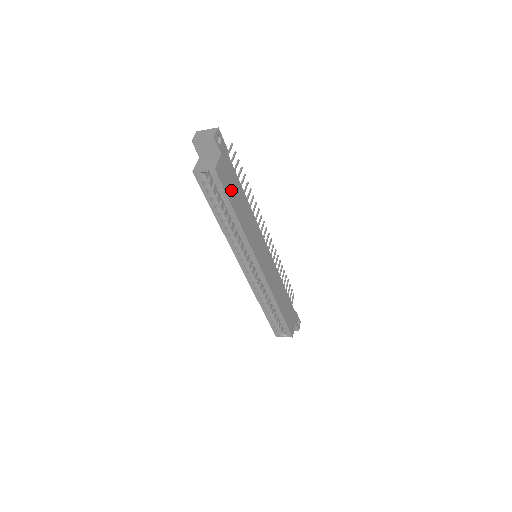
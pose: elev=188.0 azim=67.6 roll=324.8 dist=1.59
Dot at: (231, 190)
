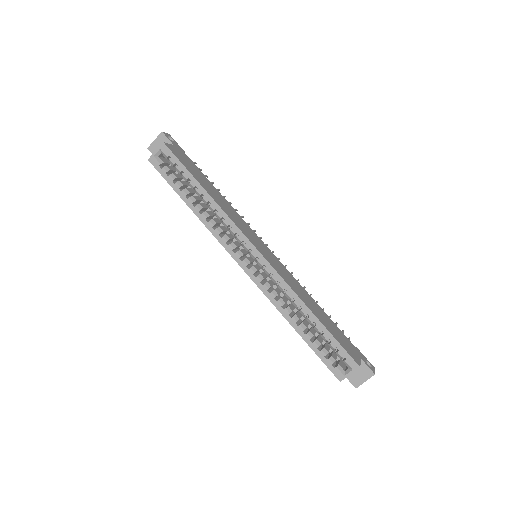
Dot at: (191, 170)
